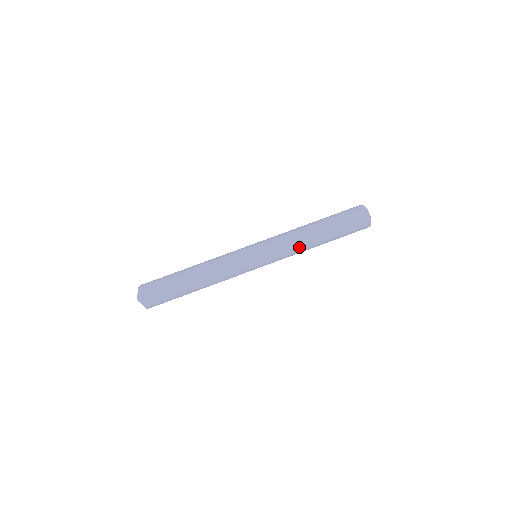
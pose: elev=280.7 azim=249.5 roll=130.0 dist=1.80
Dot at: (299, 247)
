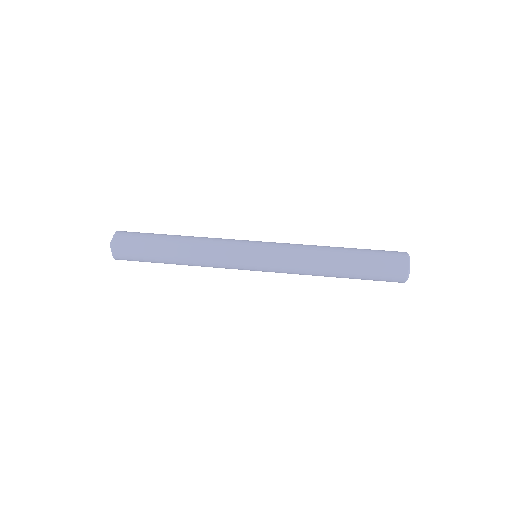
Dot at: (308, 262)
